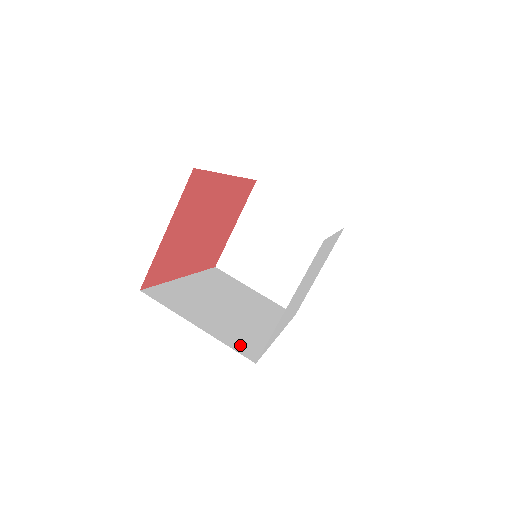
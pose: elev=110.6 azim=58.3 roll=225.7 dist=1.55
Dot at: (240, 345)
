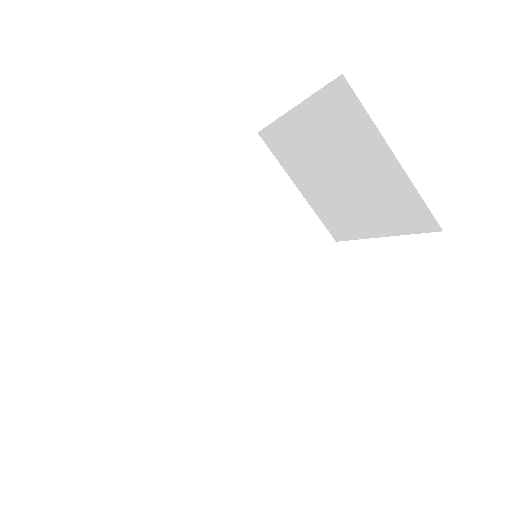
Dot at: (182, 370)
